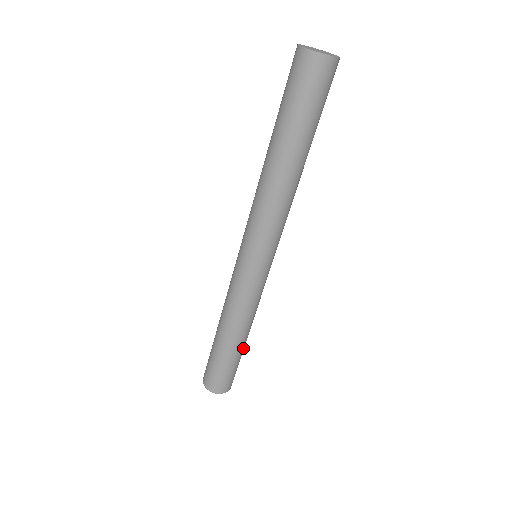
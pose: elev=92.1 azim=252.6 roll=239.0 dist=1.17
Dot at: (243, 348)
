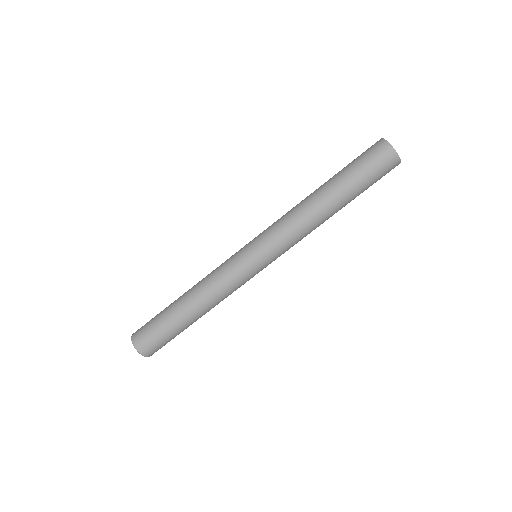
Dot at: (188, 325)
